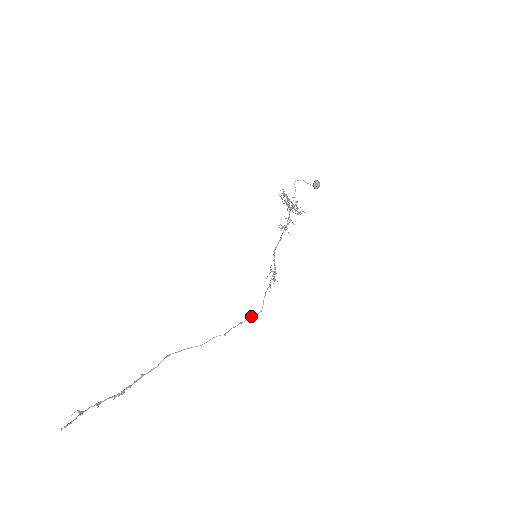
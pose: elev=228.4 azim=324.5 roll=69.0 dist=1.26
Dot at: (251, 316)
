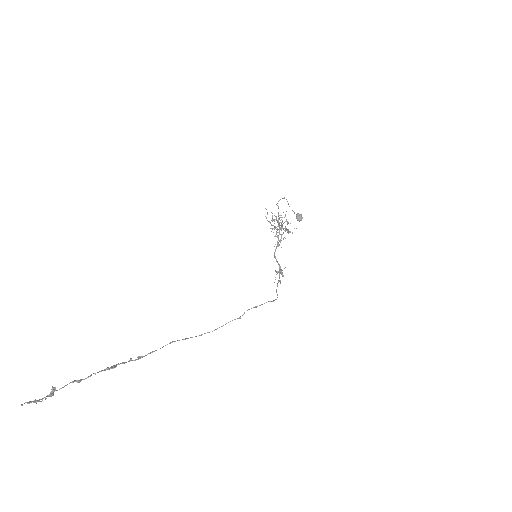
Dot at: (266, 302)
